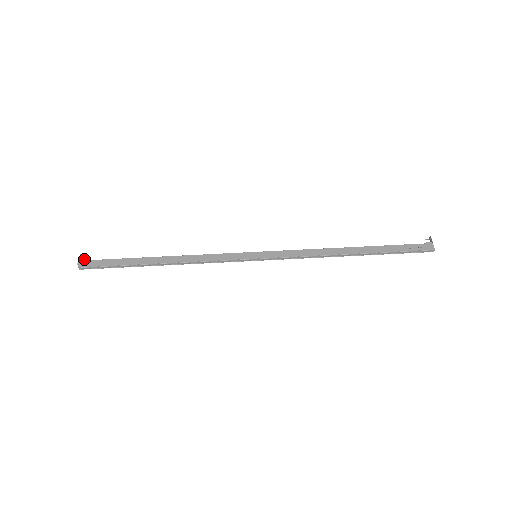
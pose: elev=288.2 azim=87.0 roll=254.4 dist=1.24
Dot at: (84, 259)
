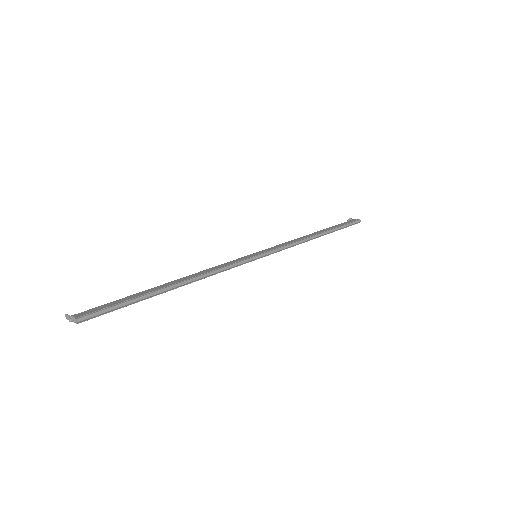
Dot at: (75, 315)
